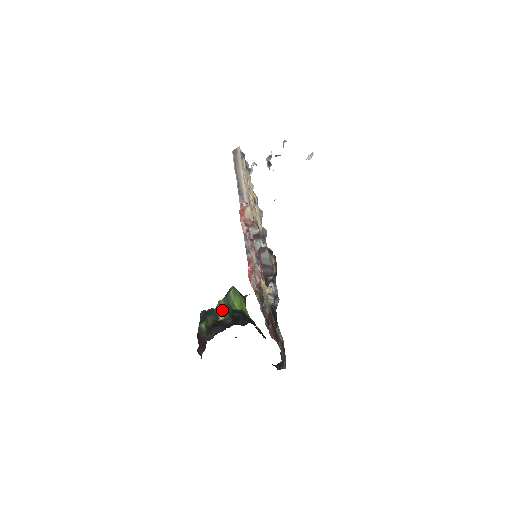
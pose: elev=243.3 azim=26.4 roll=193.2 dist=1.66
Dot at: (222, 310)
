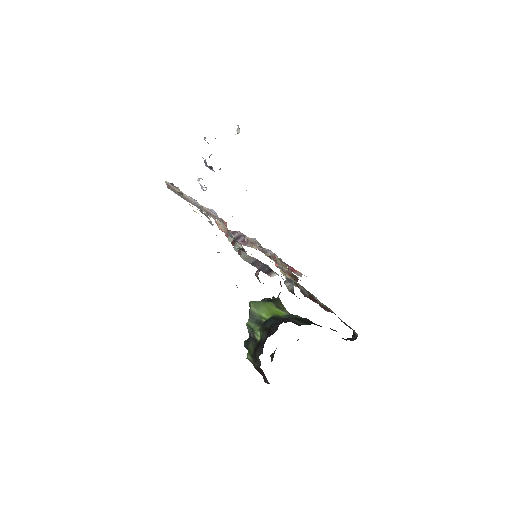
Dot at: (254, 330)
